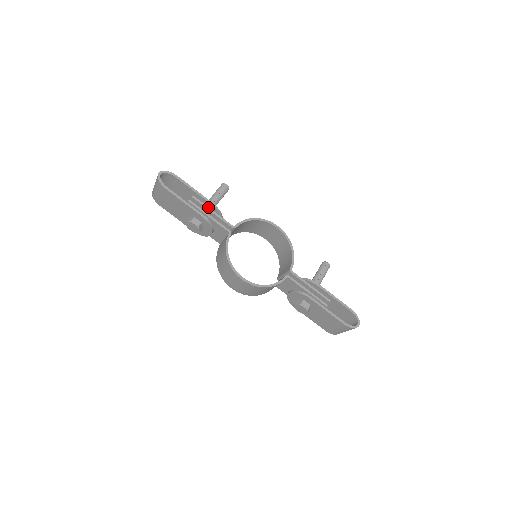
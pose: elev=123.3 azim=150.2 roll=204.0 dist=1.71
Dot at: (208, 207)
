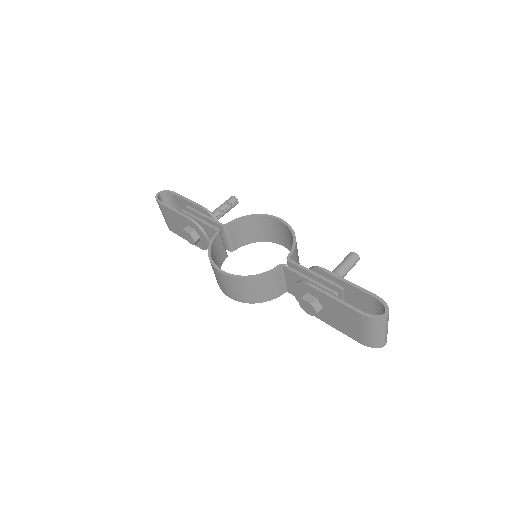
Dot at: (200, 212)
